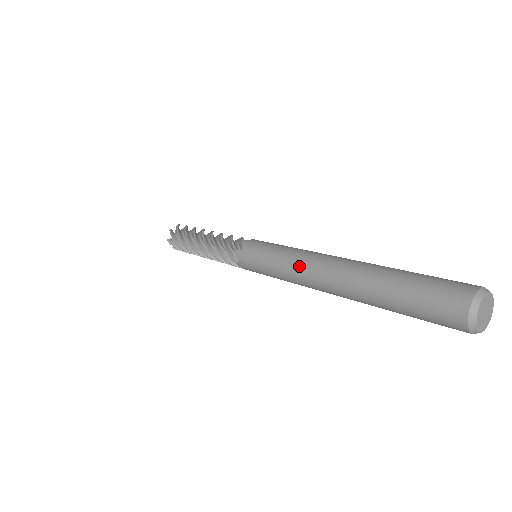
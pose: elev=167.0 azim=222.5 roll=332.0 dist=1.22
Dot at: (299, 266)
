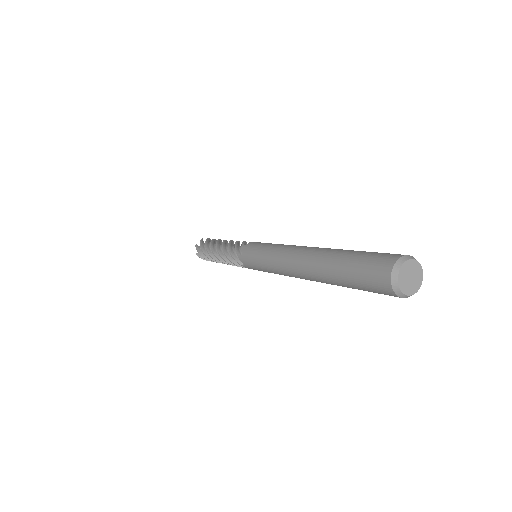
Dot at: (279, 262)
